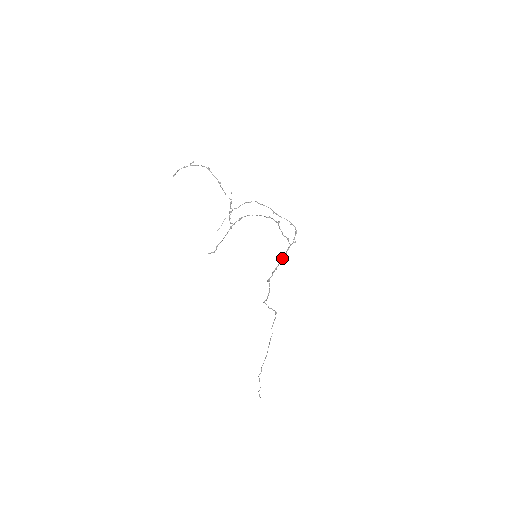
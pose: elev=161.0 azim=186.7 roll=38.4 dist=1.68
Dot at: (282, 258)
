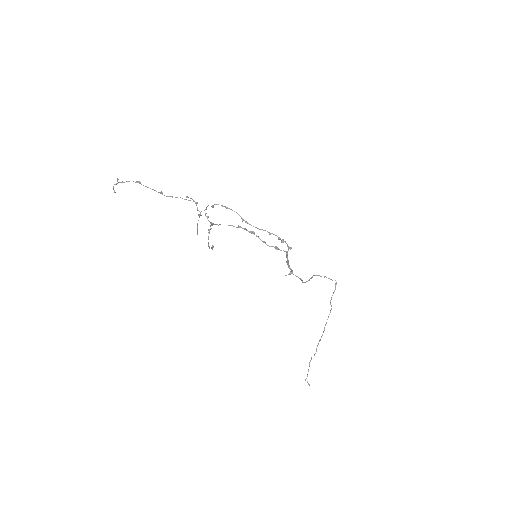
Dot at: (287, 261)
